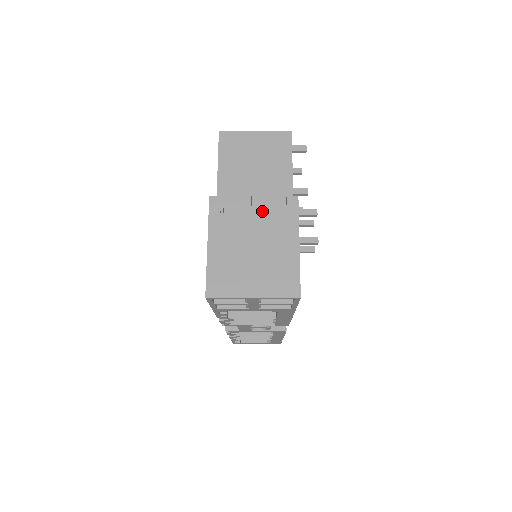
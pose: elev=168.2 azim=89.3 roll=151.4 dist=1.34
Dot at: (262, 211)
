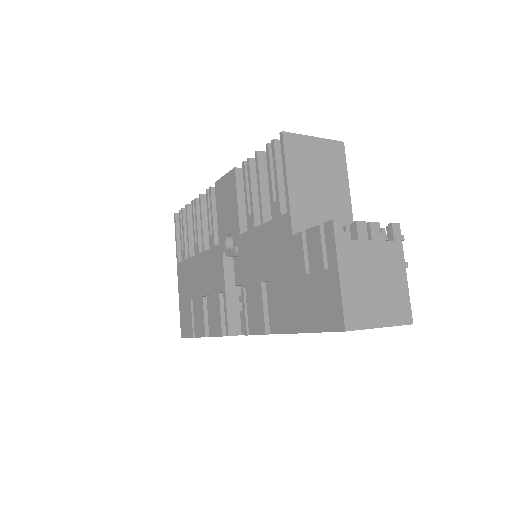
Dot at: (376, 238)
